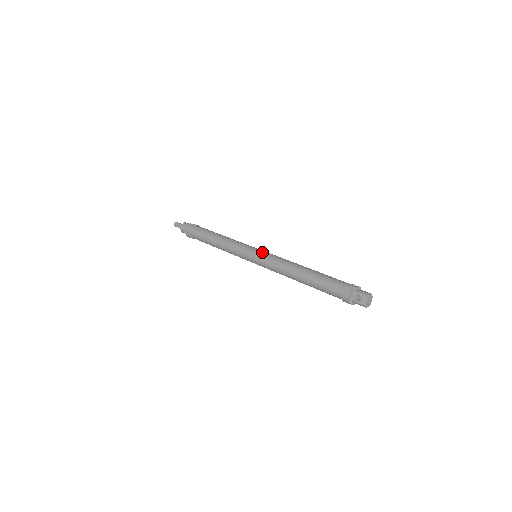
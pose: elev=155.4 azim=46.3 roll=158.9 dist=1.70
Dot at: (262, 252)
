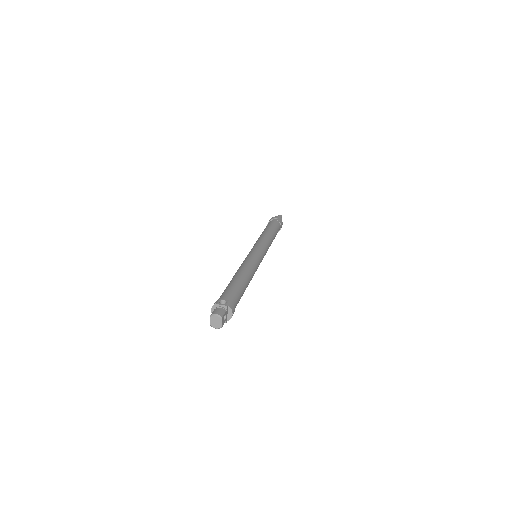
Dot at: (250, 253)
